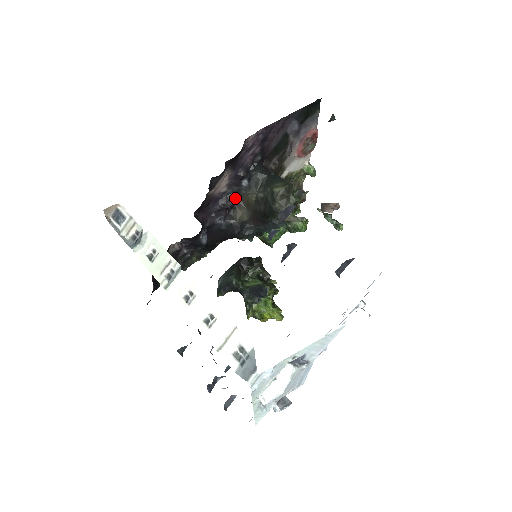
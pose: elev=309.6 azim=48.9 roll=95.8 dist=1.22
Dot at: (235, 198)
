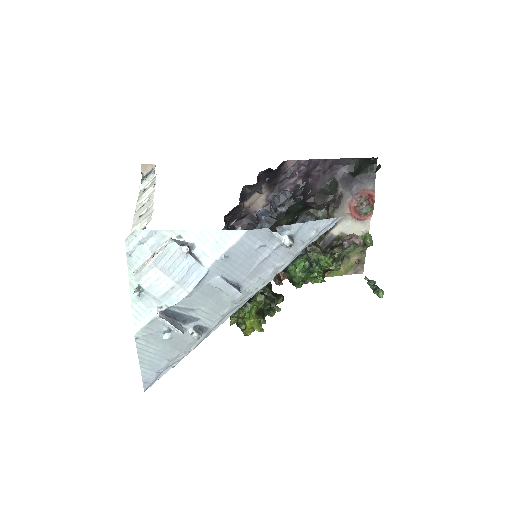
Dot at: occluded
